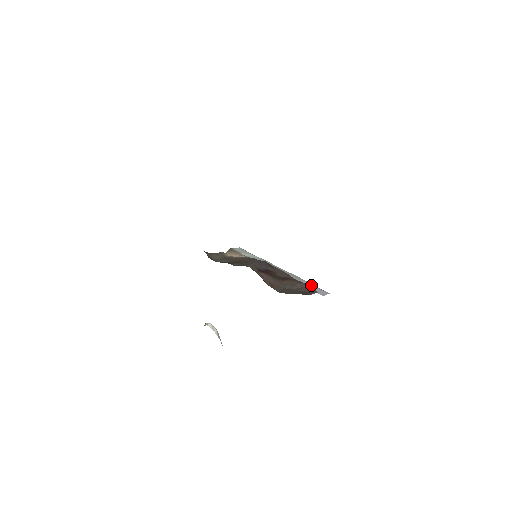
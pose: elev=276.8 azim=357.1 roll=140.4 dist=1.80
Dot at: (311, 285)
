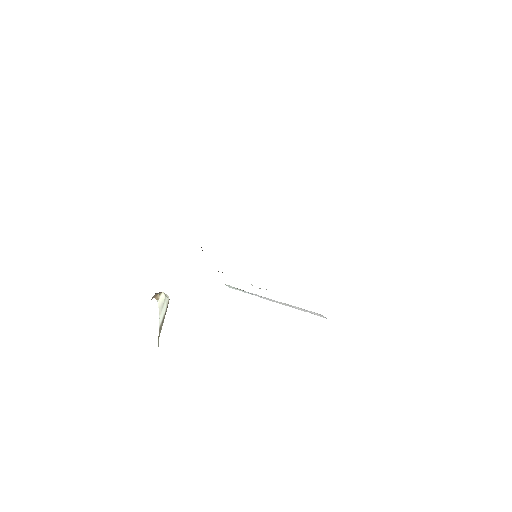
Dot at: occluded
